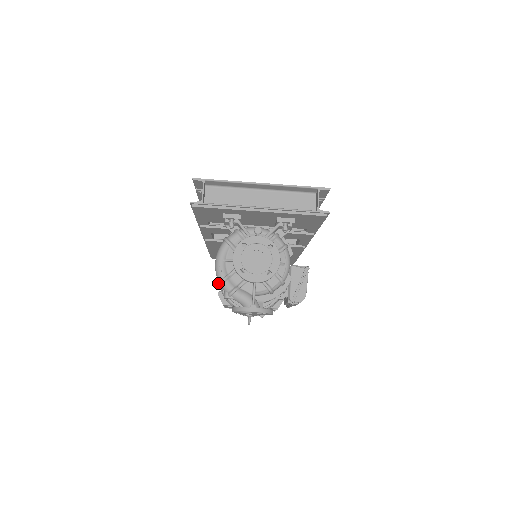
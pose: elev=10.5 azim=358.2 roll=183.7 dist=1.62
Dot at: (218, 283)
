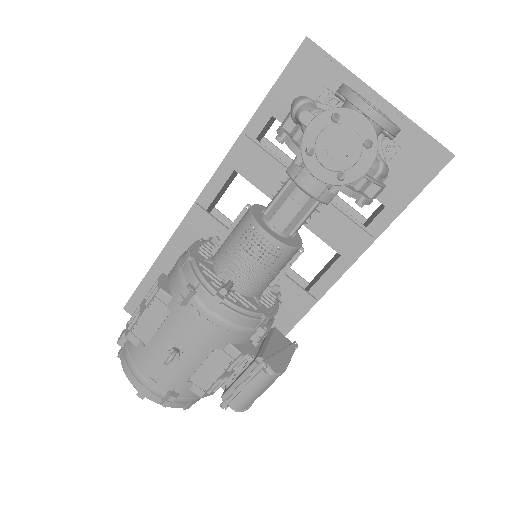
Dot at: (298, 100)
